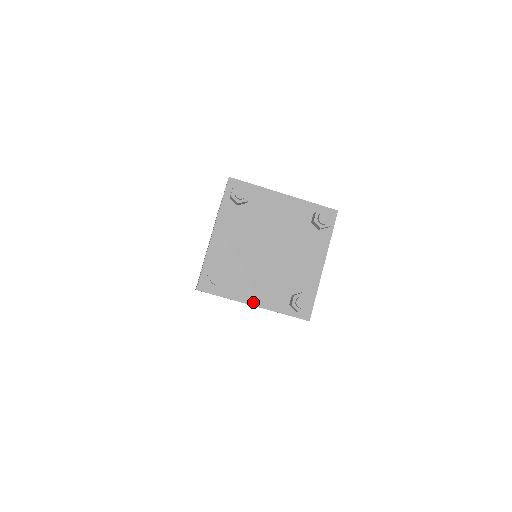
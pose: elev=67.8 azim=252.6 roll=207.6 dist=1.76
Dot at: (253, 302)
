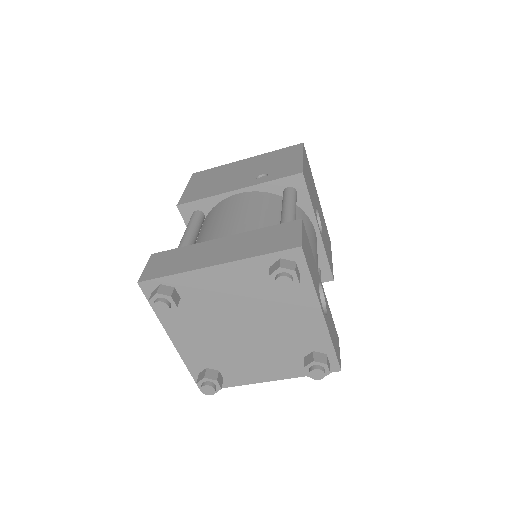
Dot at: (265, 379)
